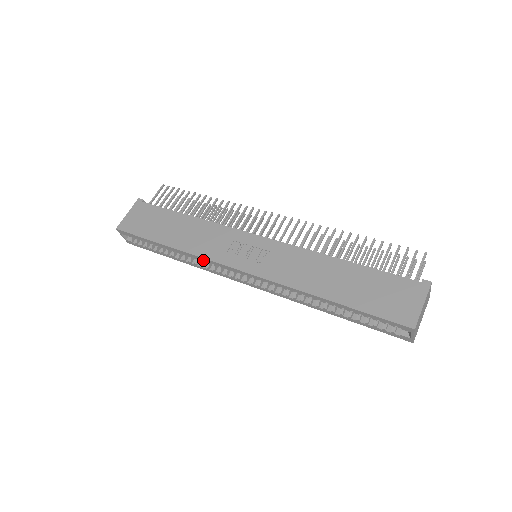
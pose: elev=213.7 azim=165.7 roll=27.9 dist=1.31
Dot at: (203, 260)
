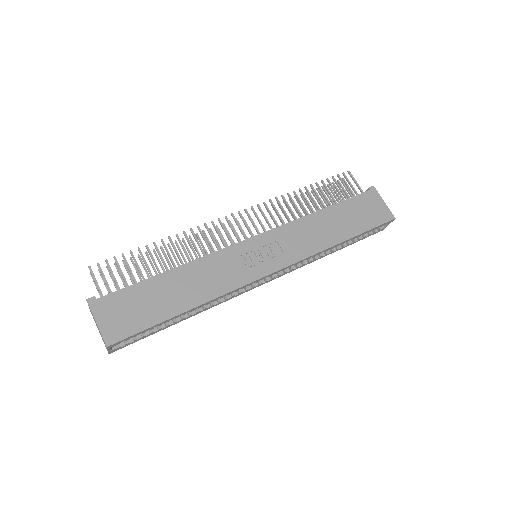
Dot at: occluded
